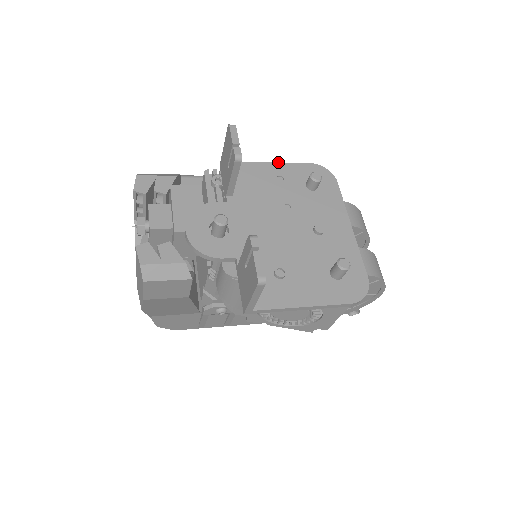
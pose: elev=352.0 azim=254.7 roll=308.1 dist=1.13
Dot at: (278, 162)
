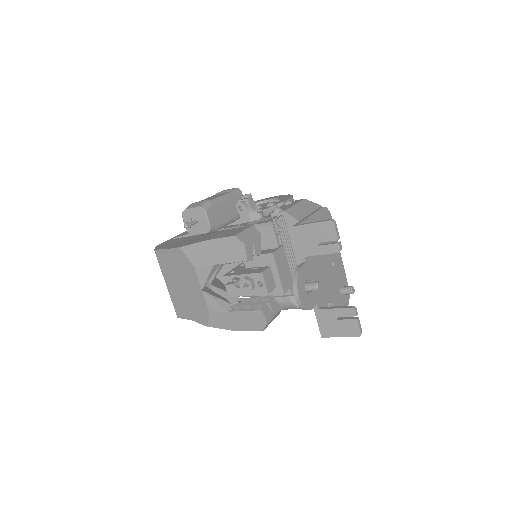
Dot at: (314, 213)
